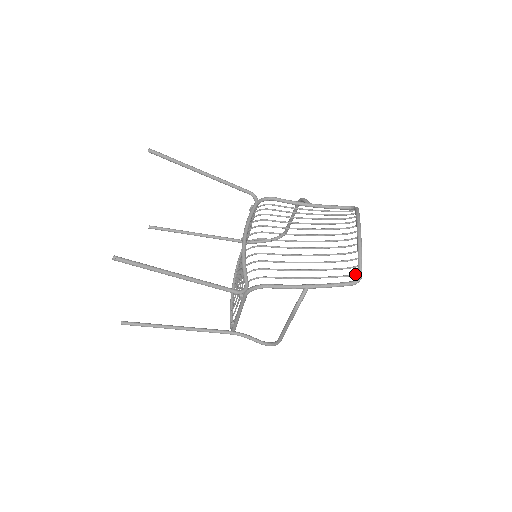
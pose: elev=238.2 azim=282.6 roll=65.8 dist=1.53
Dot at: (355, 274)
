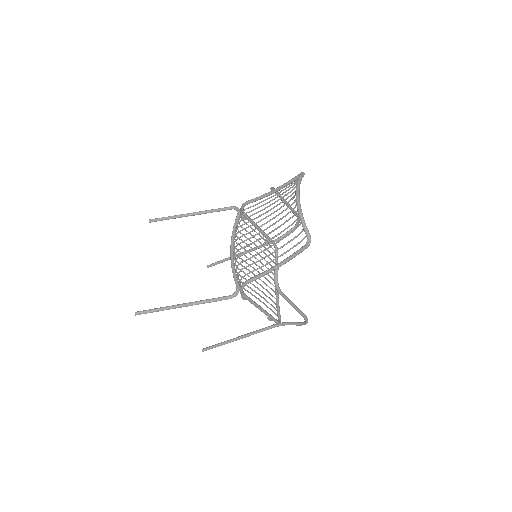
Dot at: (305, 237)
